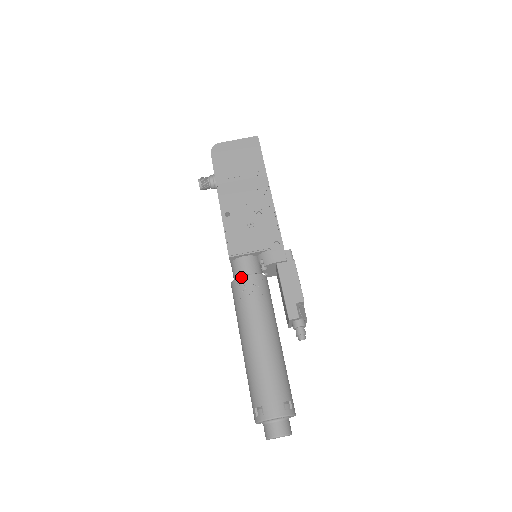
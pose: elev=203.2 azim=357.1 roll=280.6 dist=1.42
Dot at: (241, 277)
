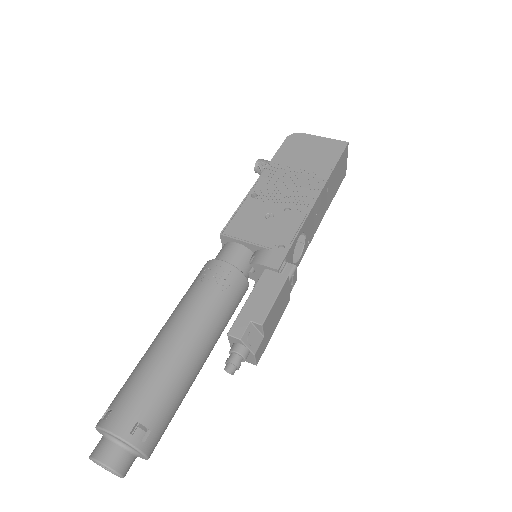
Dot at: (215, 260)
